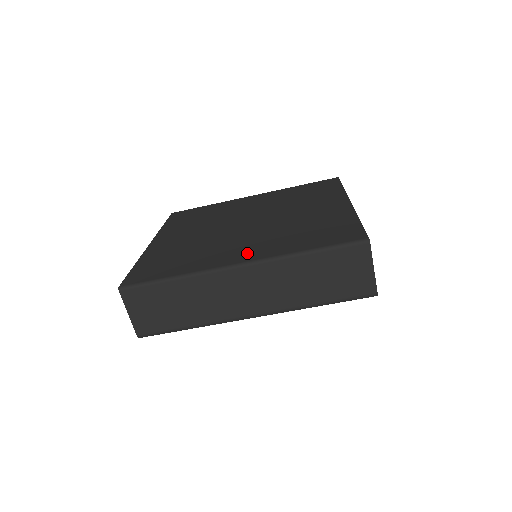
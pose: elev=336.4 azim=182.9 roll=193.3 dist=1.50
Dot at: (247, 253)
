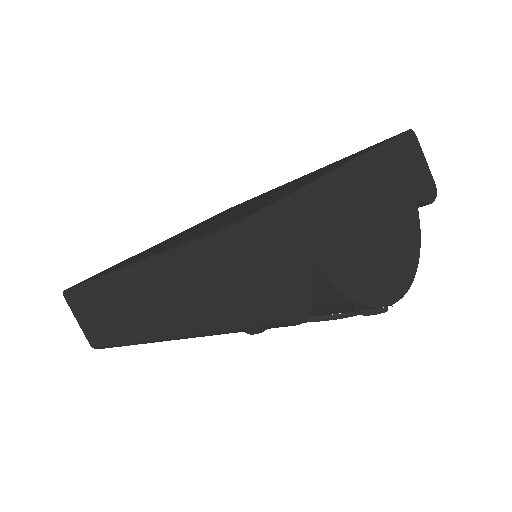
Dot at: occluded
